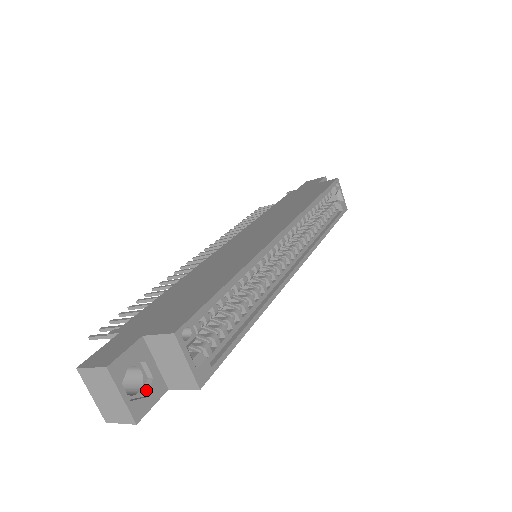
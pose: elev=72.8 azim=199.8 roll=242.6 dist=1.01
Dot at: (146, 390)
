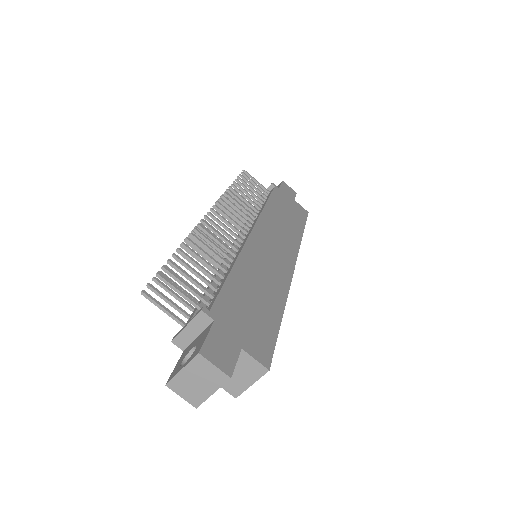
Dot at: occluded
